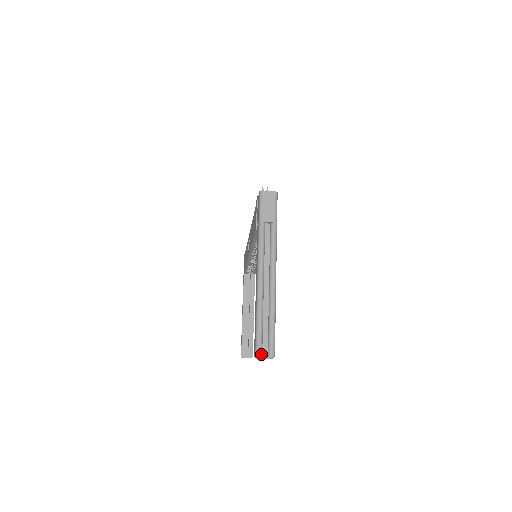
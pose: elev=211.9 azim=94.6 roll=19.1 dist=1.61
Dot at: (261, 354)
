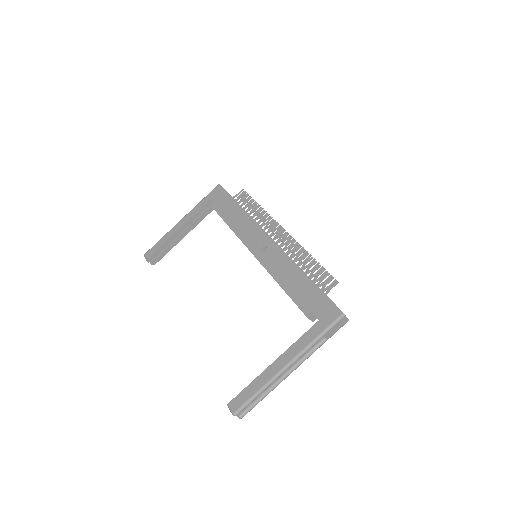
Dot at: (237, 415)
